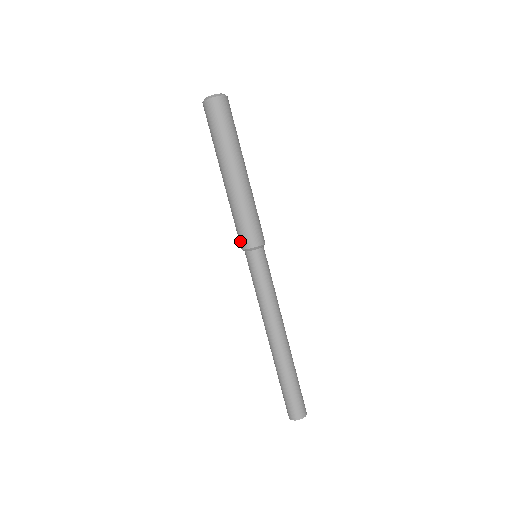
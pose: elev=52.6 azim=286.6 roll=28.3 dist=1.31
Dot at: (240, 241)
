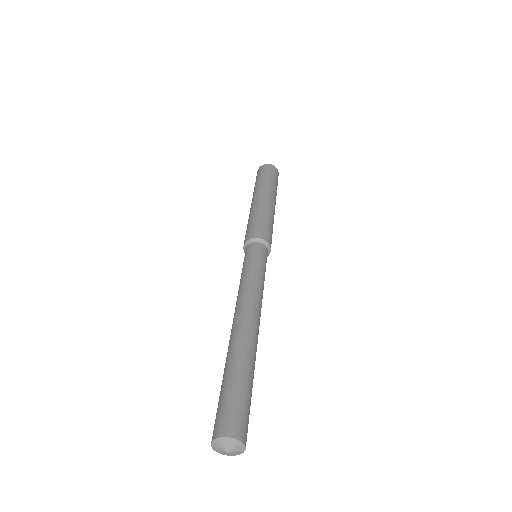
Dot at: (250, 233)
